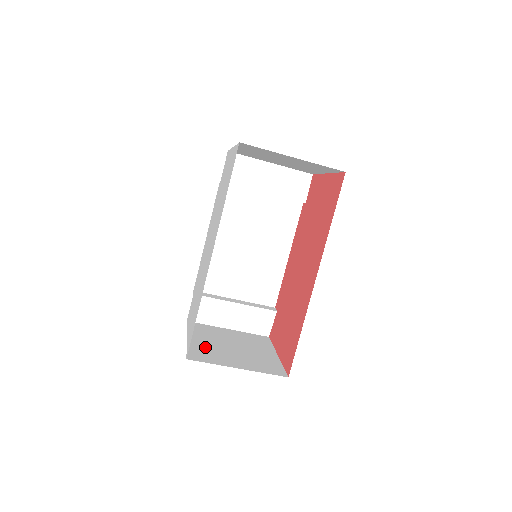
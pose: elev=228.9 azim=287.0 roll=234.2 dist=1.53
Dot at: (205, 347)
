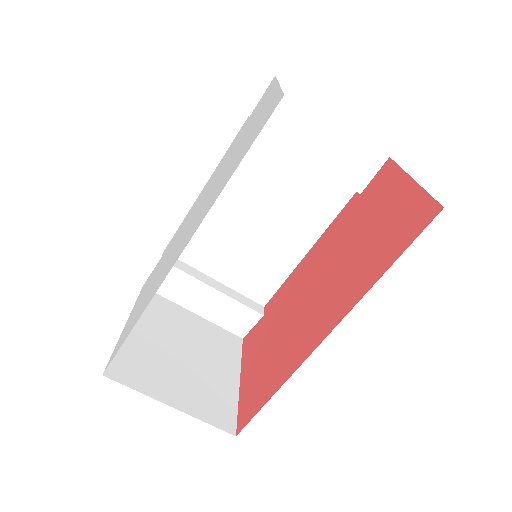
Dot at: (143, 350)
